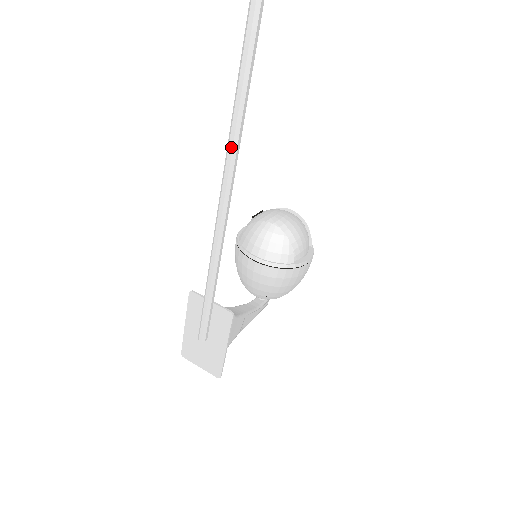
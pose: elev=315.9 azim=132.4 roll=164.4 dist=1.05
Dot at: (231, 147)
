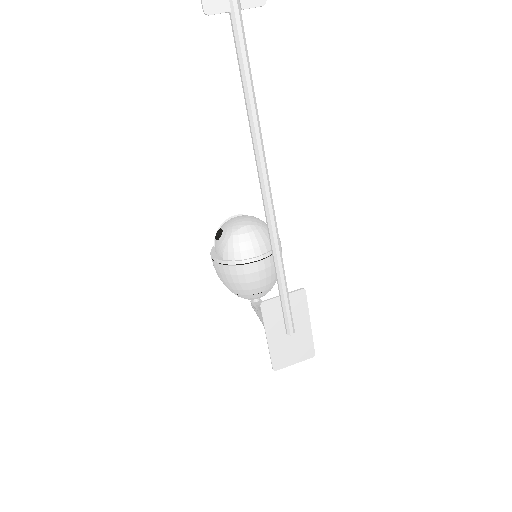
Dot at: (261, 148)
